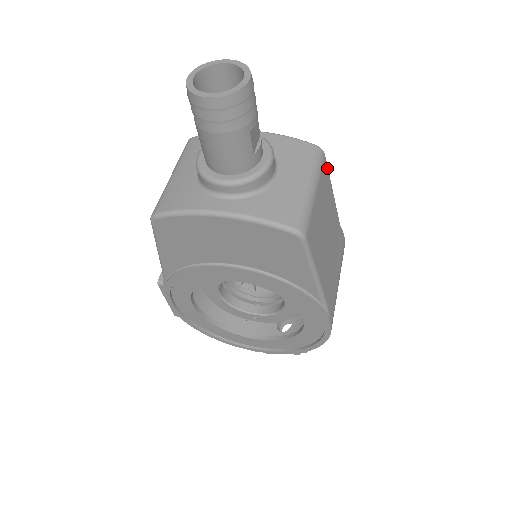
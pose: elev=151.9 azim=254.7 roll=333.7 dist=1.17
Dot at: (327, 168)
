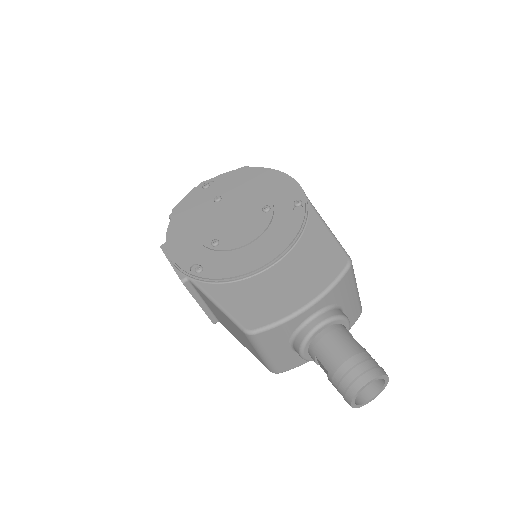
Dot at: (344, 250)
